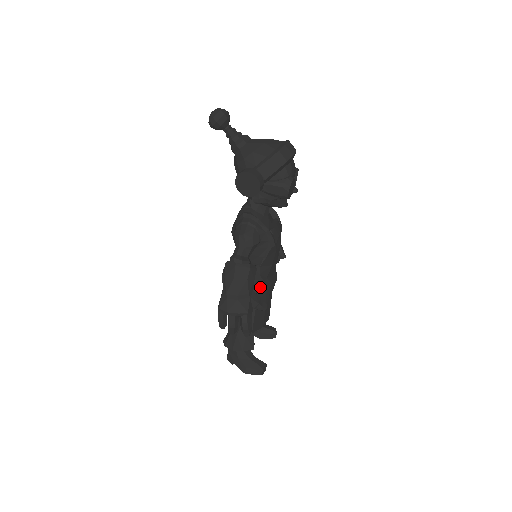
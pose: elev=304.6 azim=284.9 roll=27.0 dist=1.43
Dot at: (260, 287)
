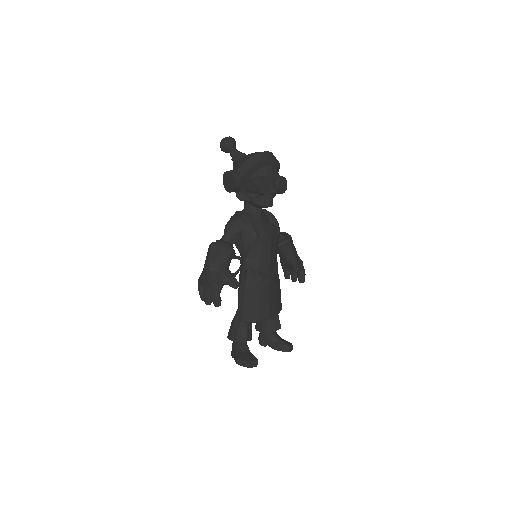
Dot at: (248, 277)
